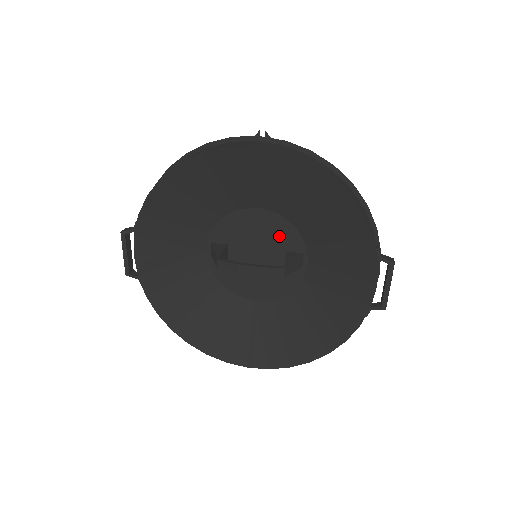
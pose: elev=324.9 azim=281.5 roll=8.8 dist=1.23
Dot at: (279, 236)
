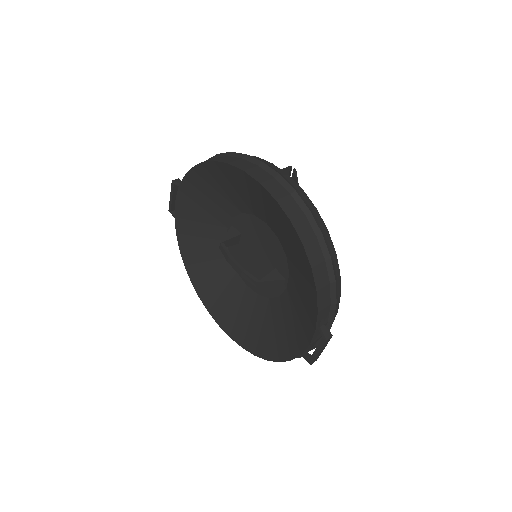
Dot at: (274, 254)
